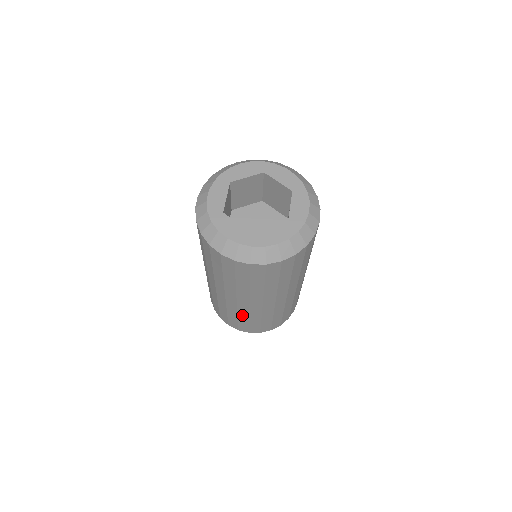
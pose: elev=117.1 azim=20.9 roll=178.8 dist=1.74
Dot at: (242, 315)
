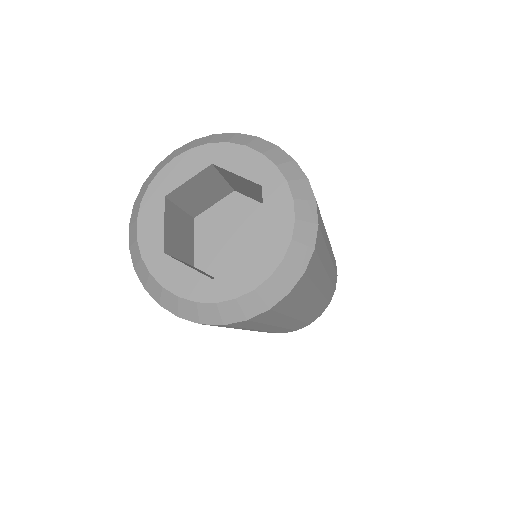
Dot at: (261, 331)
